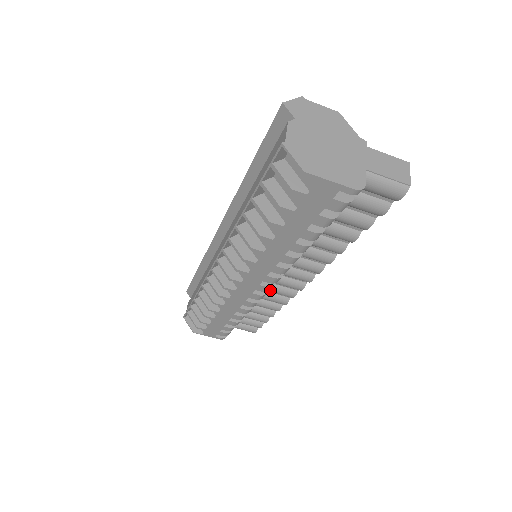
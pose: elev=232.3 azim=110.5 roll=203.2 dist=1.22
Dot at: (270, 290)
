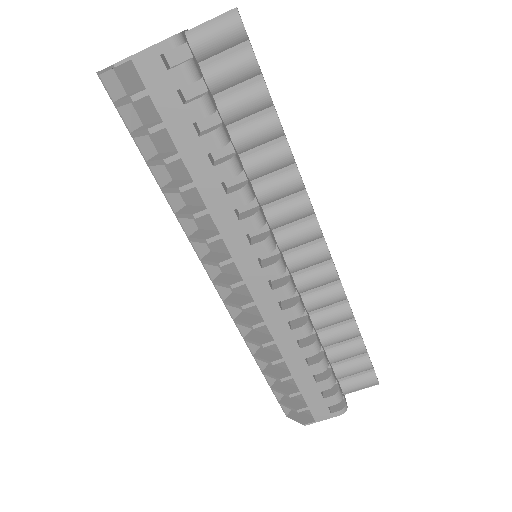
Dot at: (304, 285)
